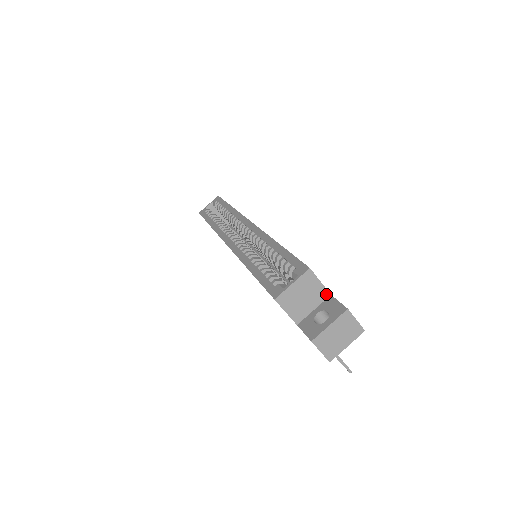
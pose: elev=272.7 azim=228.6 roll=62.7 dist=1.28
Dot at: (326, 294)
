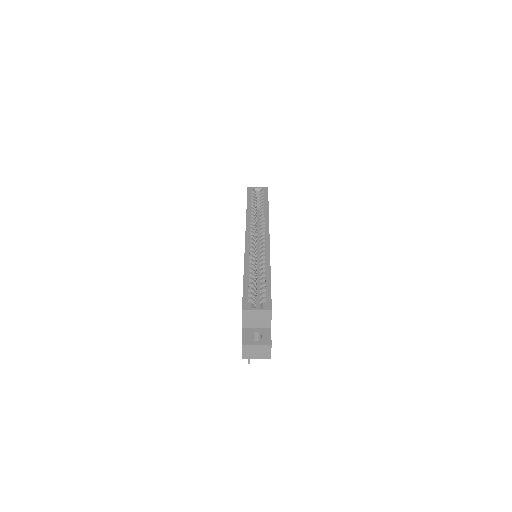
Dot at: (269, 326)
